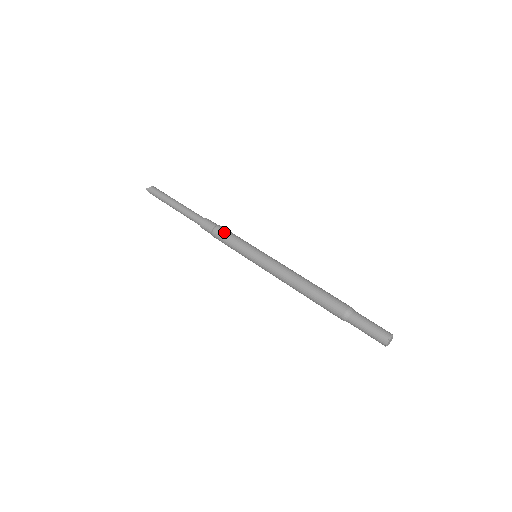
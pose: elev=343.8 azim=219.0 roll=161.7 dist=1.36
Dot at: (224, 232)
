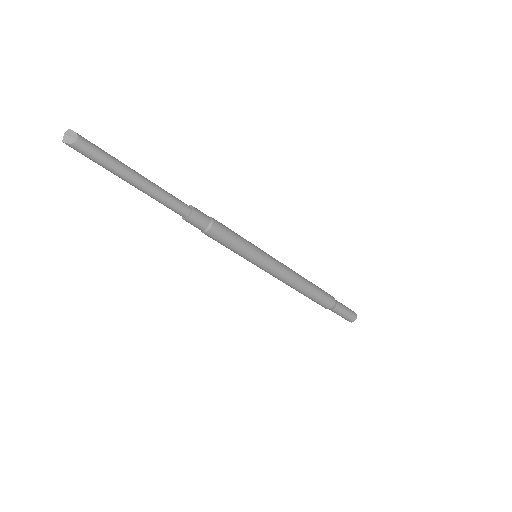
Dot at: (222, 237)
